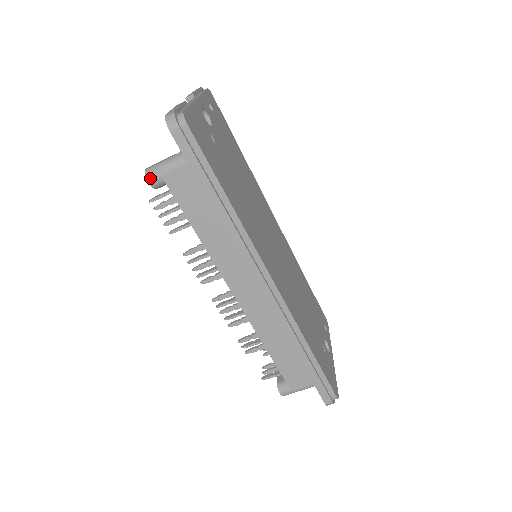
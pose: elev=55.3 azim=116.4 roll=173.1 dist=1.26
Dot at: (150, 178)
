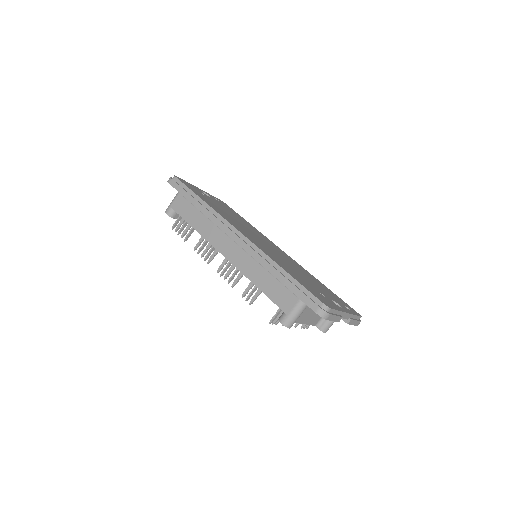
Dot at: (166, 211)
